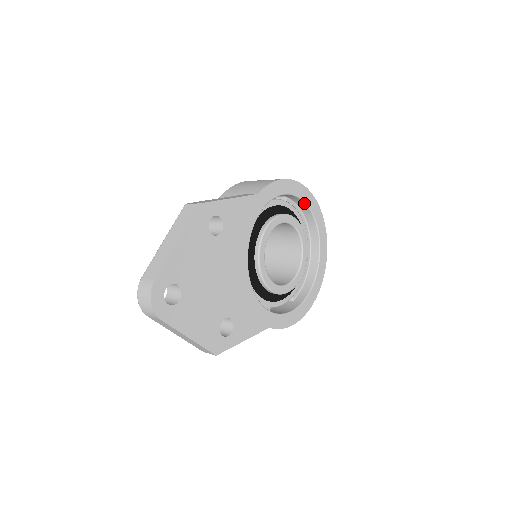
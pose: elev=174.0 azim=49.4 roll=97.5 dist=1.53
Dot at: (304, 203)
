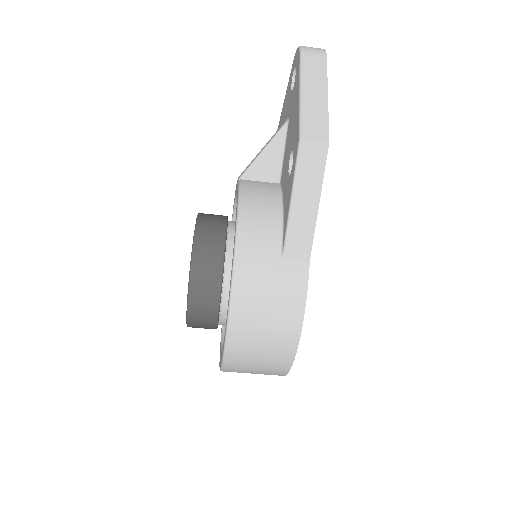
Dot at: occluded
